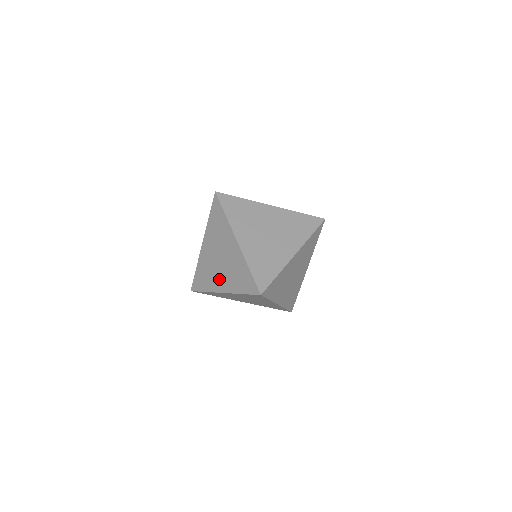
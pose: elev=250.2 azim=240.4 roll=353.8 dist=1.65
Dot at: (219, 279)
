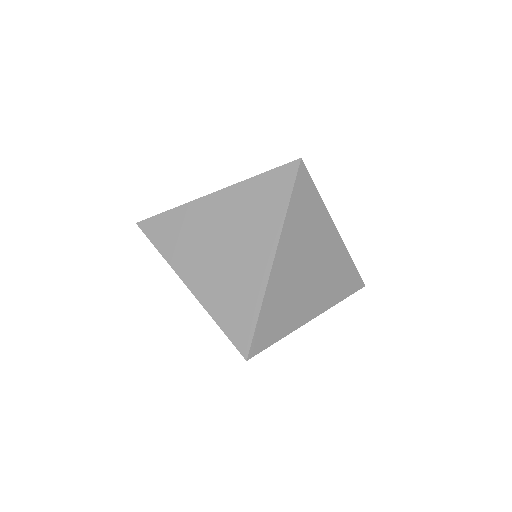
Dot at: (198, 266)
